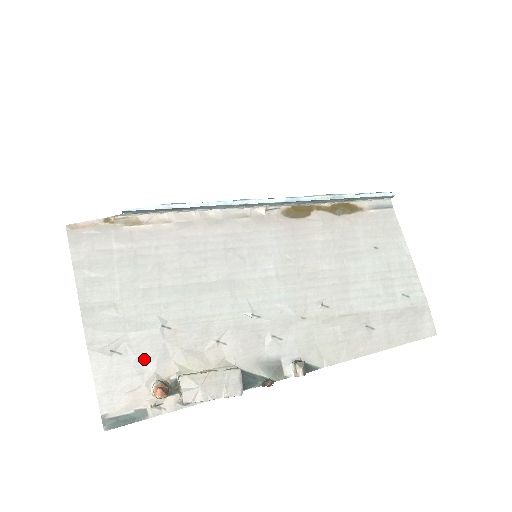
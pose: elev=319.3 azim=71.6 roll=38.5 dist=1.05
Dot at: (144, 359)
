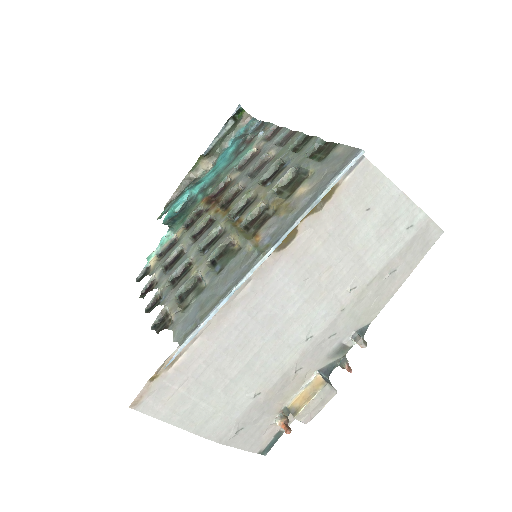
Dot at: (258, 418)
